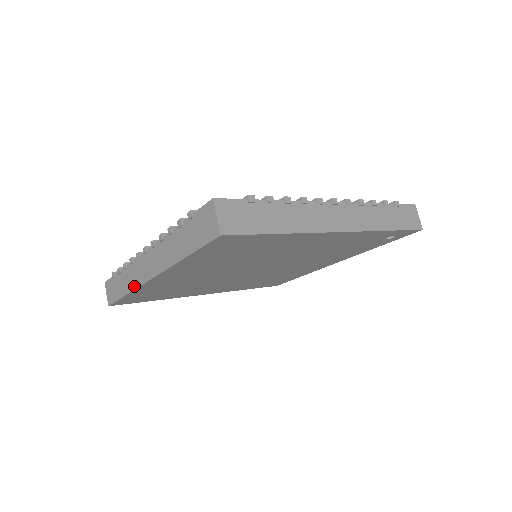
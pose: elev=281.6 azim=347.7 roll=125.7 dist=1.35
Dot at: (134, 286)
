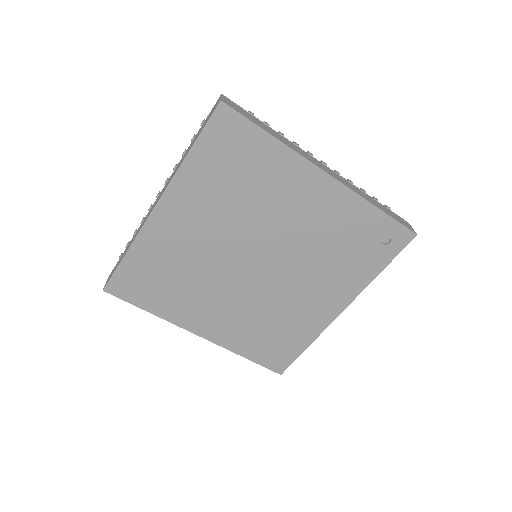
Dot at: (137, 234)
